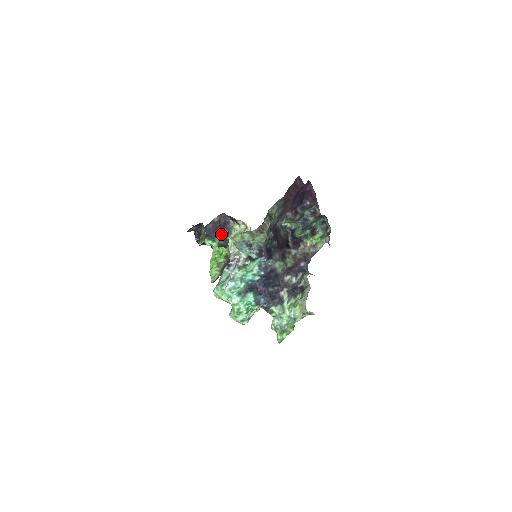
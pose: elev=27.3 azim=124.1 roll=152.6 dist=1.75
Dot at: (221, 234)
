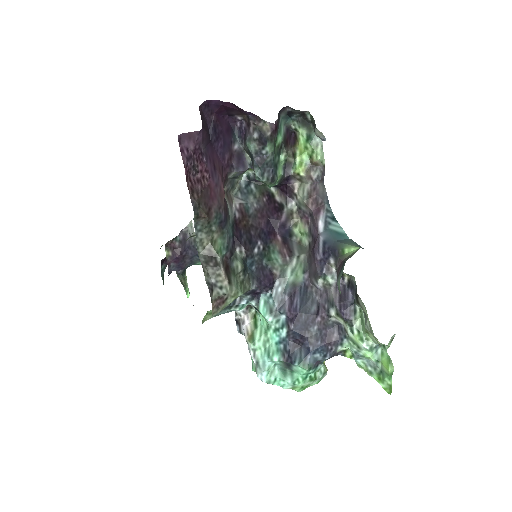
Dot at: (194, 256)
